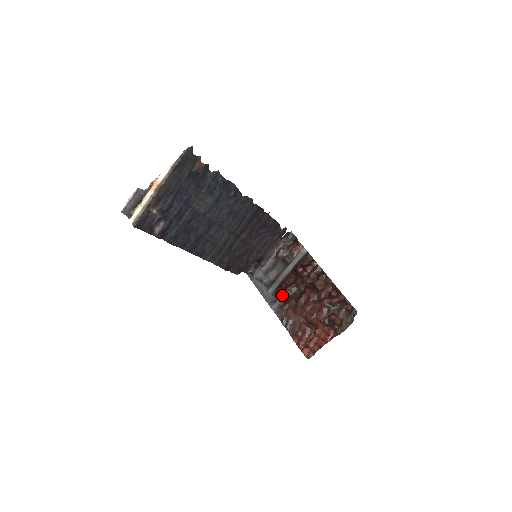
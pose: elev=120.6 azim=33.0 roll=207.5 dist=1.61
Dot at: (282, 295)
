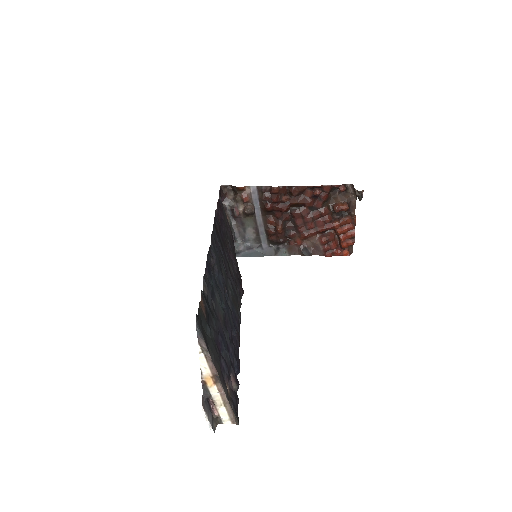
Dot at: (279, 239)
